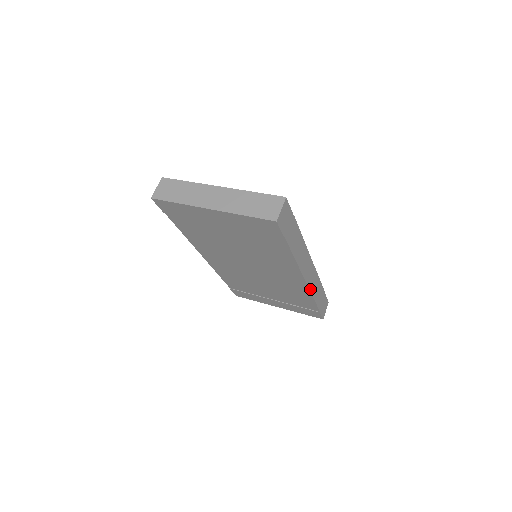
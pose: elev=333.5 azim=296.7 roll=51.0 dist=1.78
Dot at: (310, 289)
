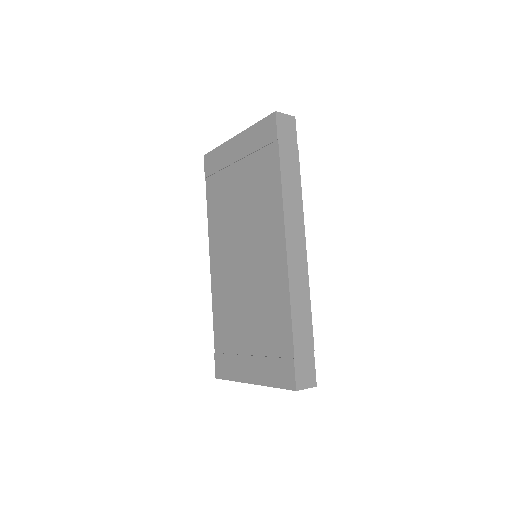
Dot at: (290, 277)
